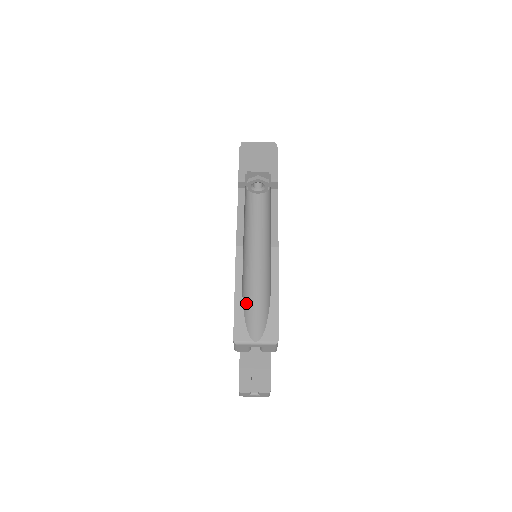
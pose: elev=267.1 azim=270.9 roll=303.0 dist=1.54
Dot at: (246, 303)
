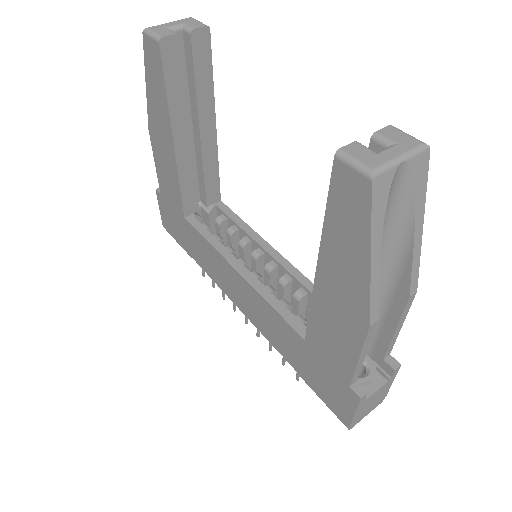
Dot at: occluded
